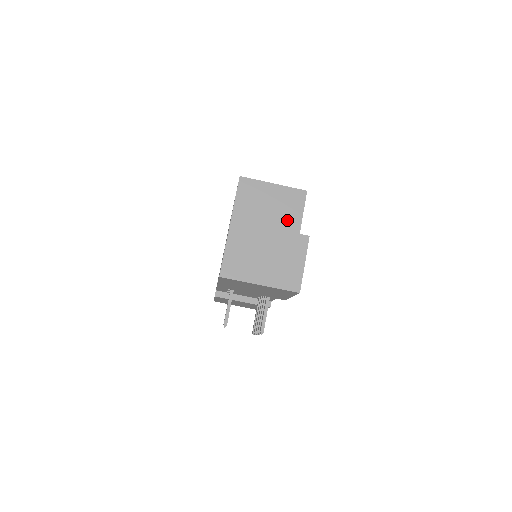
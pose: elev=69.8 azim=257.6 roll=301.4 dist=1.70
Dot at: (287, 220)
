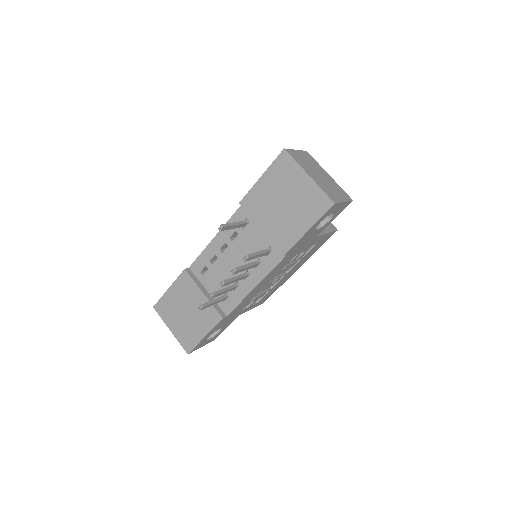
Dot at: occluded
